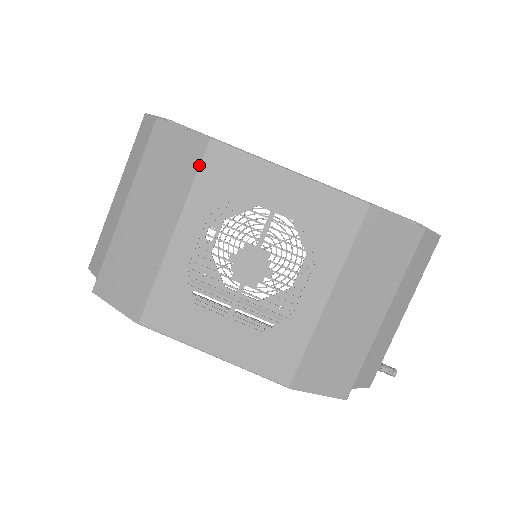
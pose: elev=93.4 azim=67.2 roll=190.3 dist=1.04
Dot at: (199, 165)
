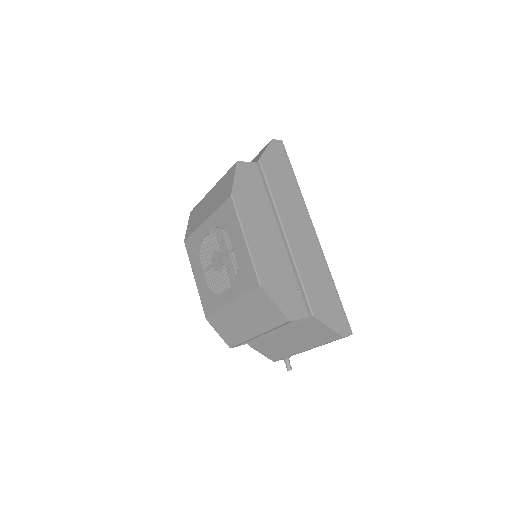
Dot at: (223, 202)
